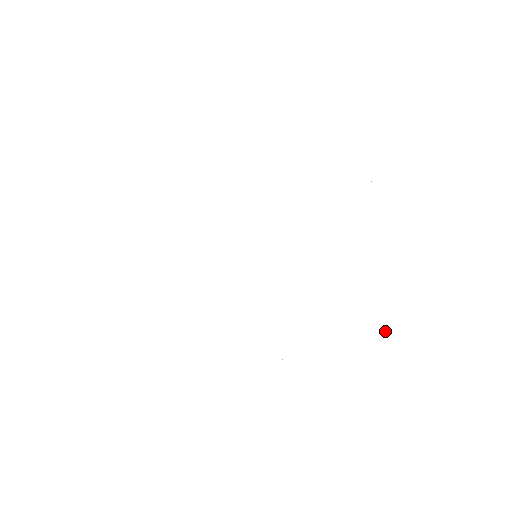
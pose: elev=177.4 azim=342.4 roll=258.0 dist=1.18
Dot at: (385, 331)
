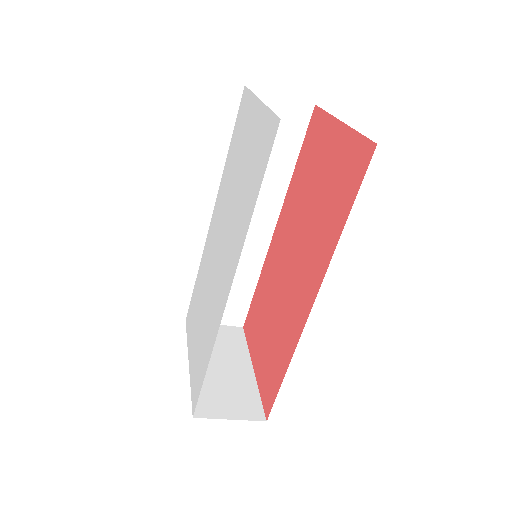
Dot at: (260, 134)
